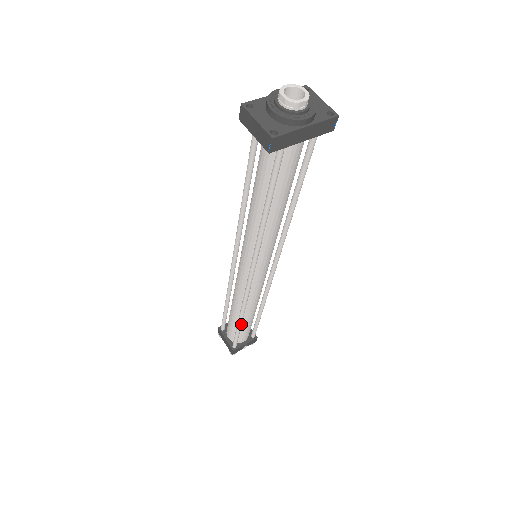
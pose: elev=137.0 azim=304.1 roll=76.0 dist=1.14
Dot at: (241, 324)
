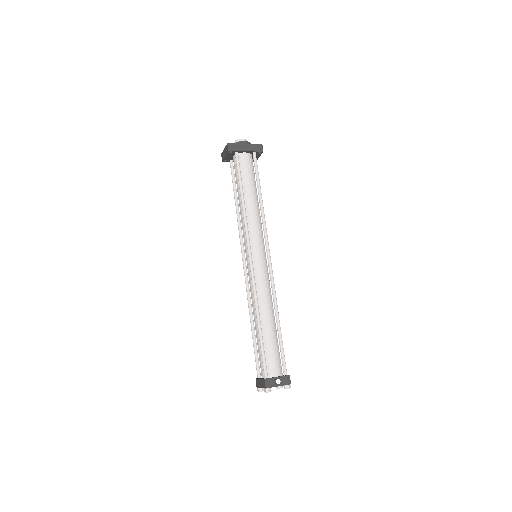
Dot at: (261, 329)
